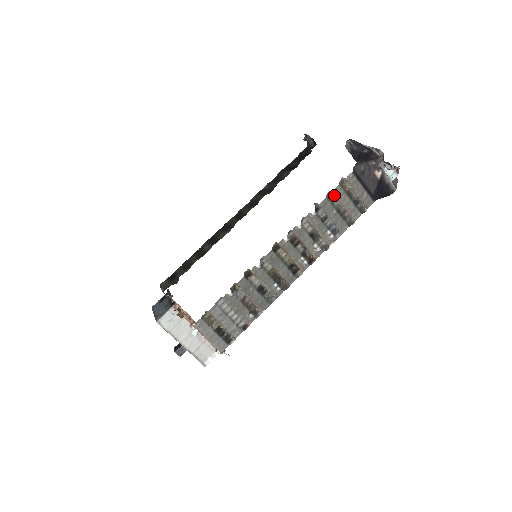
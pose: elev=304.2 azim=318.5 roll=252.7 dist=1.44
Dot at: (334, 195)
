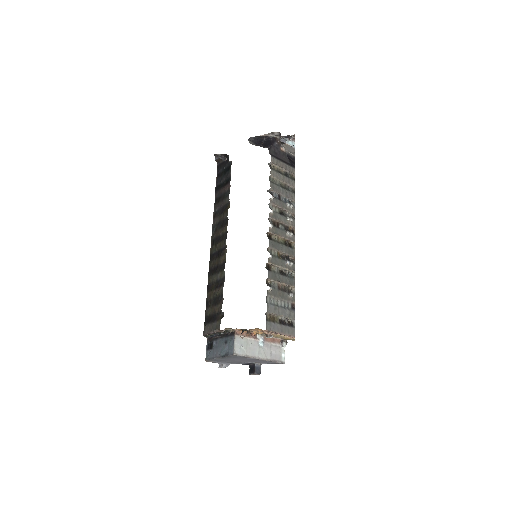
Dot at: (273, 178)
